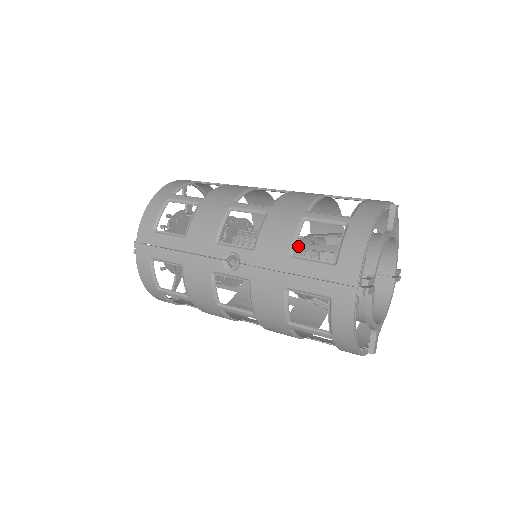
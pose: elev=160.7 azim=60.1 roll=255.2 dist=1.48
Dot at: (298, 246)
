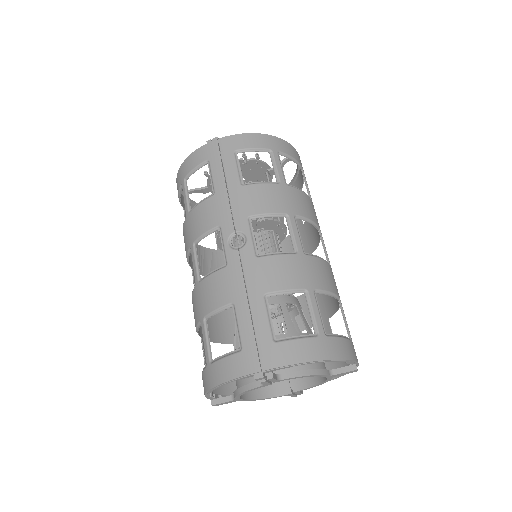
Dot at: occluded
